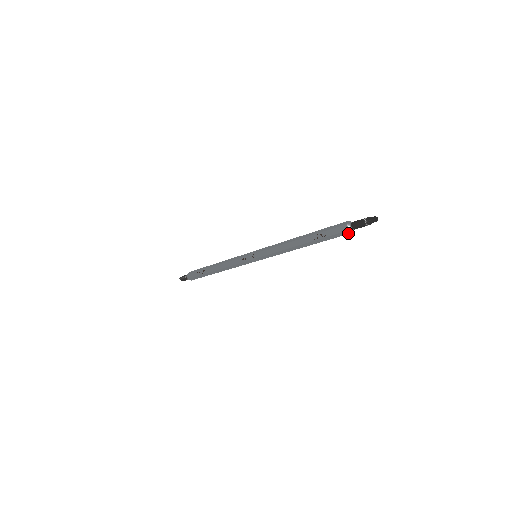
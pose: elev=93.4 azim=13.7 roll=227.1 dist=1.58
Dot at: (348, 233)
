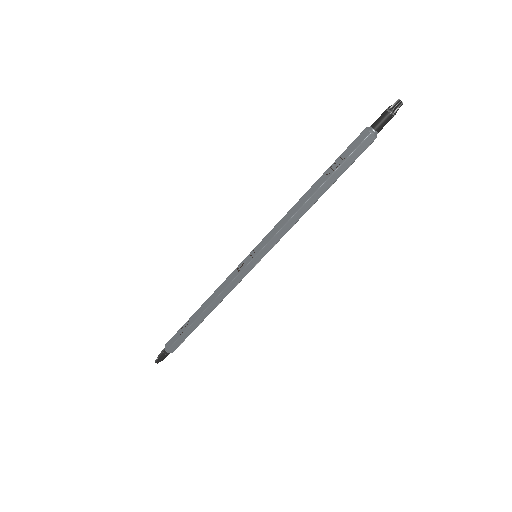
Dot at: (371, 141)
